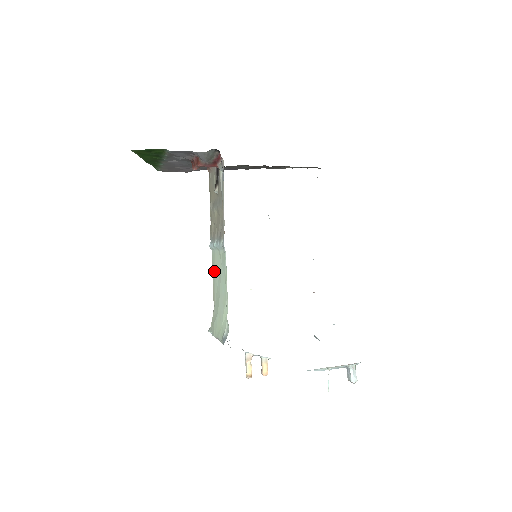
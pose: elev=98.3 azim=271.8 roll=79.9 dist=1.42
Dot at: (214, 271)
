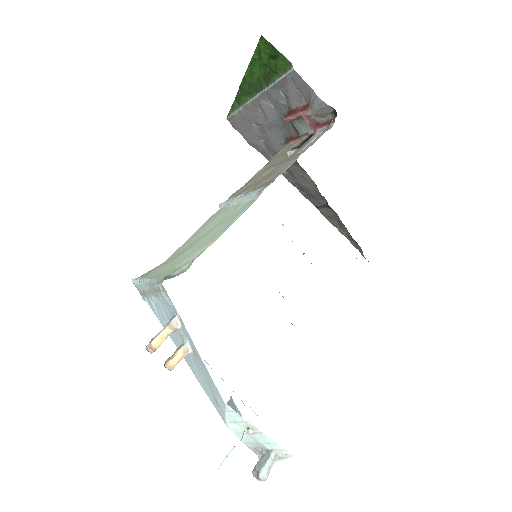
Dot at: (206, 225)
